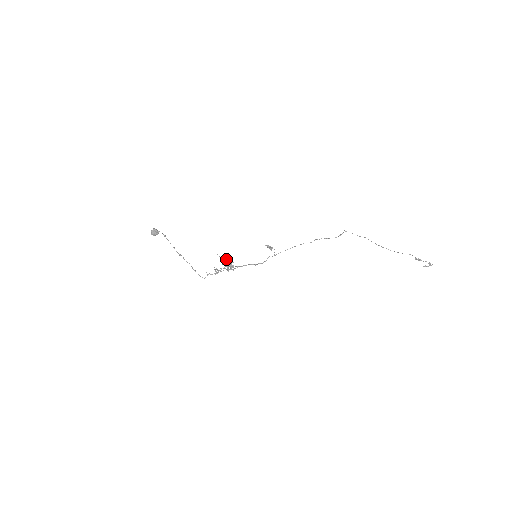
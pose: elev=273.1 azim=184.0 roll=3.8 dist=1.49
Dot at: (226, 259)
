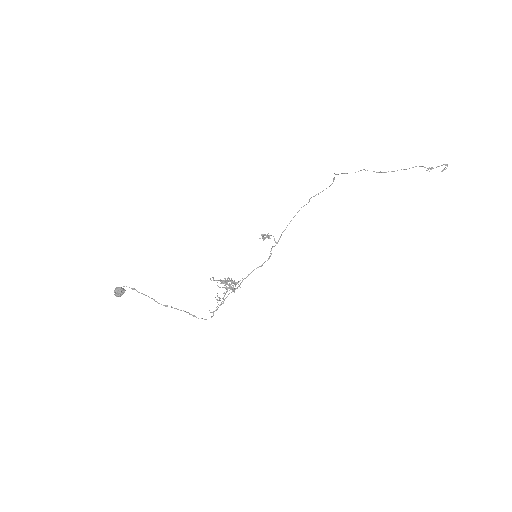
Dot at: occluded
